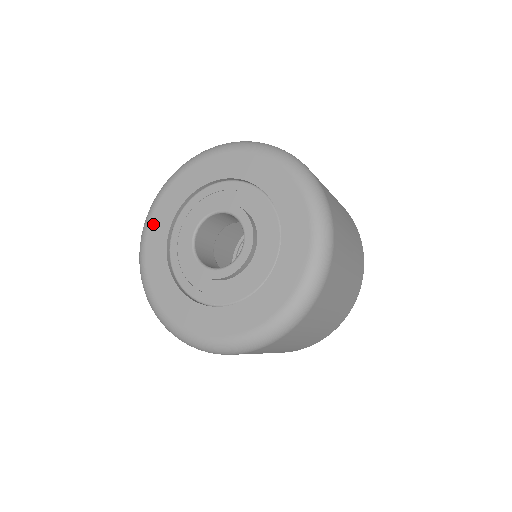
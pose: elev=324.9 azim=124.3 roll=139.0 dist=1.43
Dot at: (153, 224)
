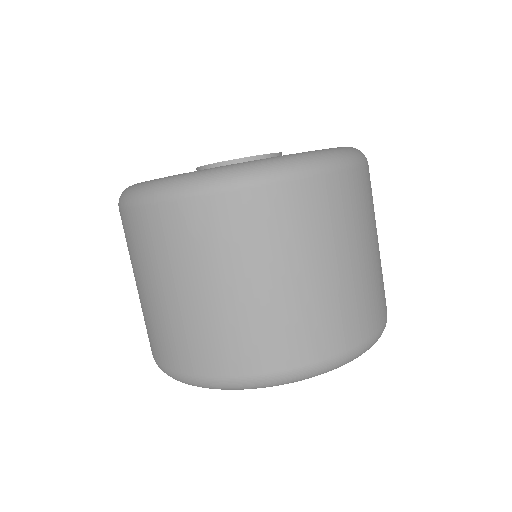
Dot at: occluded
